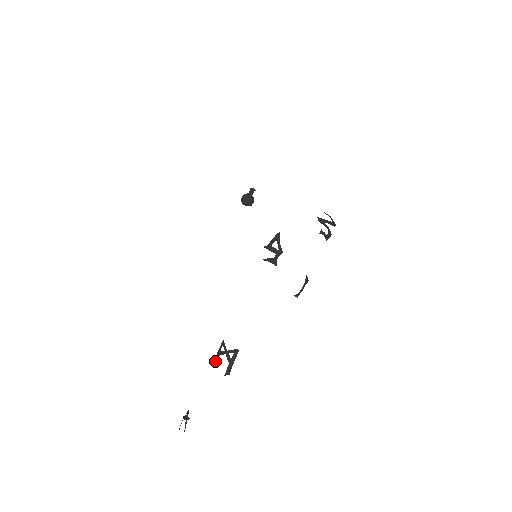
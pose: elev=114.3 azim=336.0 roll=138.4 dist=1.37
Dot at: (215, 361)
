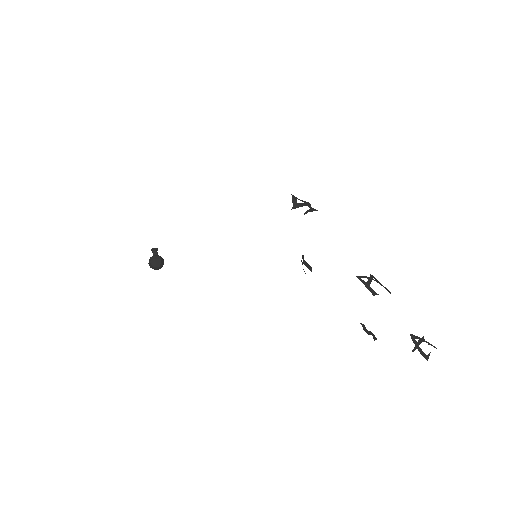
Dot at: (373, 291)
